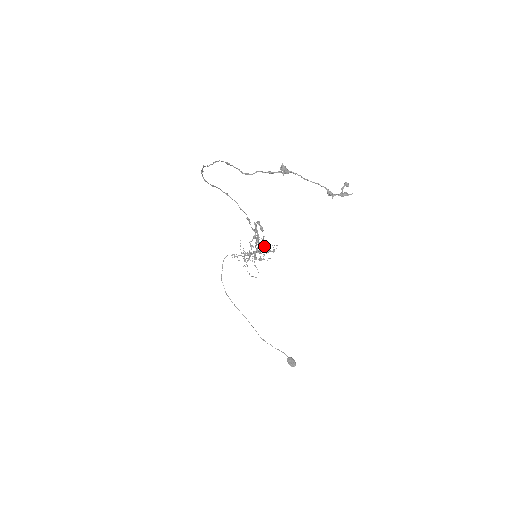
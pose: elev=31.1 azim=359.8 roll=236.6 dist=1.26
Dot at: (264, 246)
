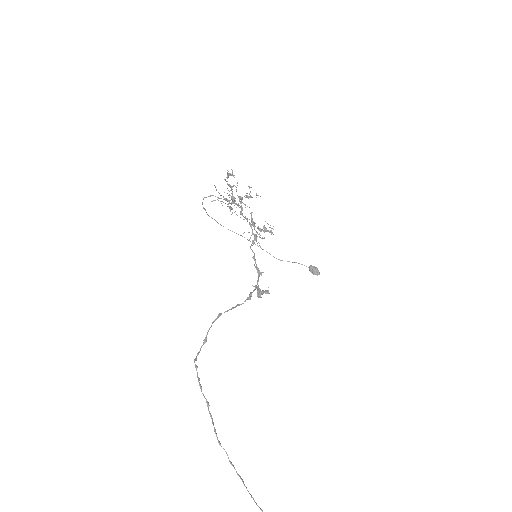
Dot at: (258, 234)
